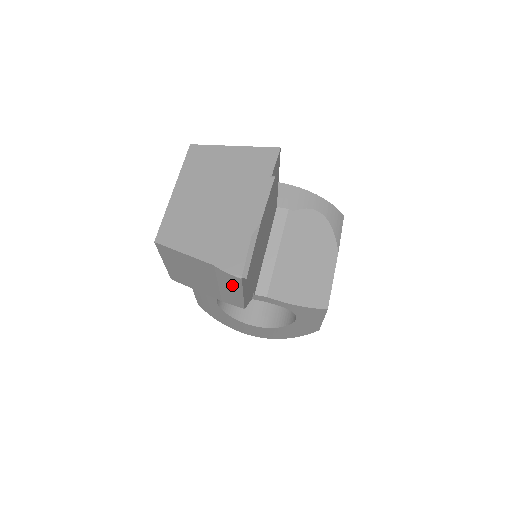
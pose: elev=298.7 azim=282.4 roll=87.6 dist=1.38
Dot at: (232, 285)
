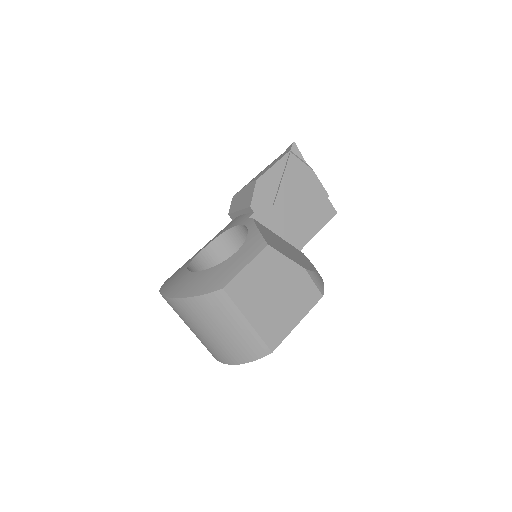
Dot at: occluded
